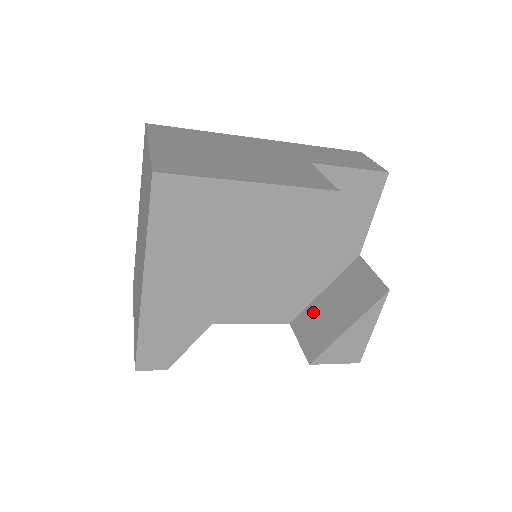
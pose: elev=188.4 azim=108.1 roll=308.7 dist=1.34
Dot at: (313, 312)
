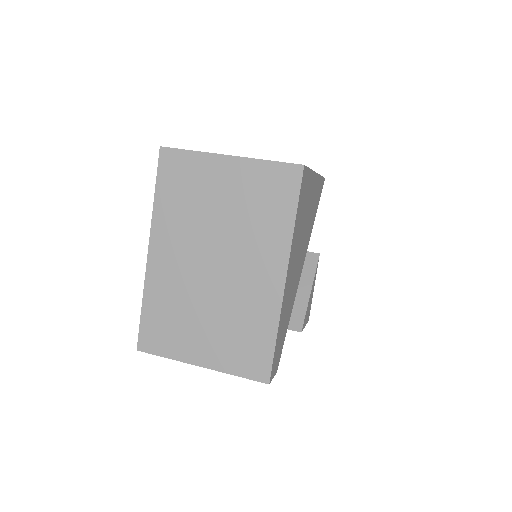
Dot at: occluded
